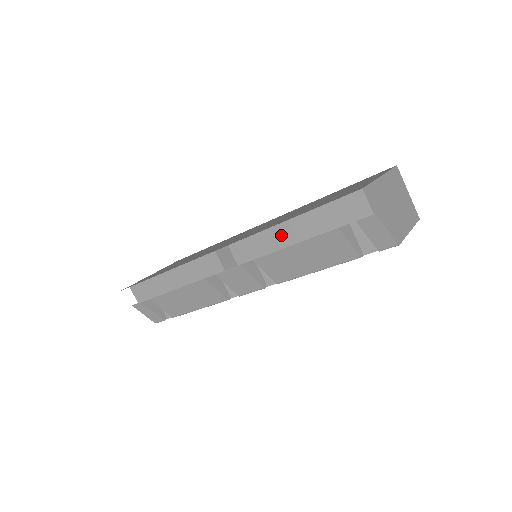
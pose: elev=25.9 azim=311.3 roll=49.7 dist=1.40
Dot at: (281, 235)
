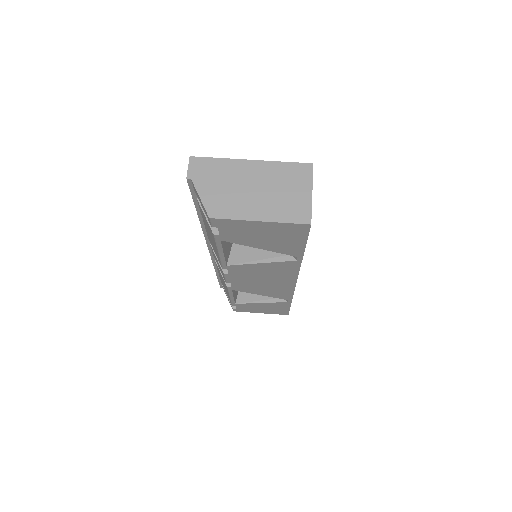
Dot at: occluded
